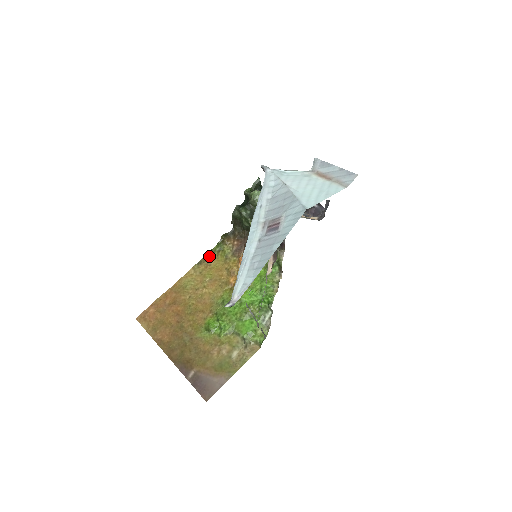
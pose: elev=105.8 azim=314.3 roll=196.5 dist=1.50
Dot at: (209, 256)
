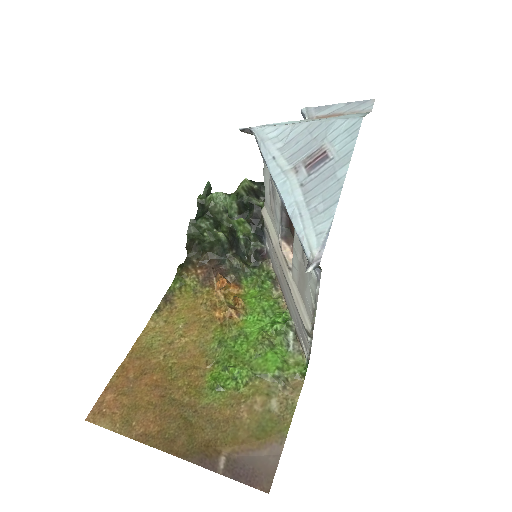
Dot at: (169, 297)
